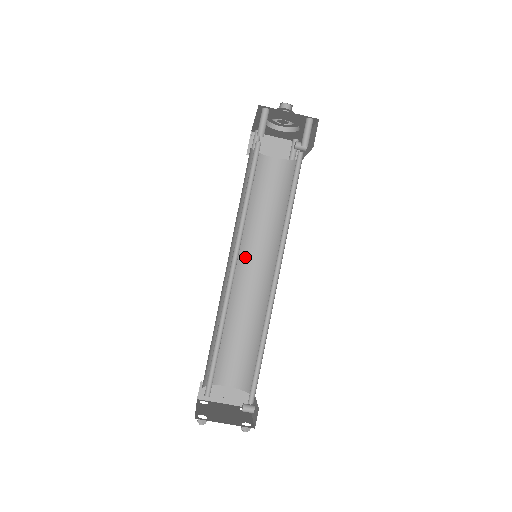
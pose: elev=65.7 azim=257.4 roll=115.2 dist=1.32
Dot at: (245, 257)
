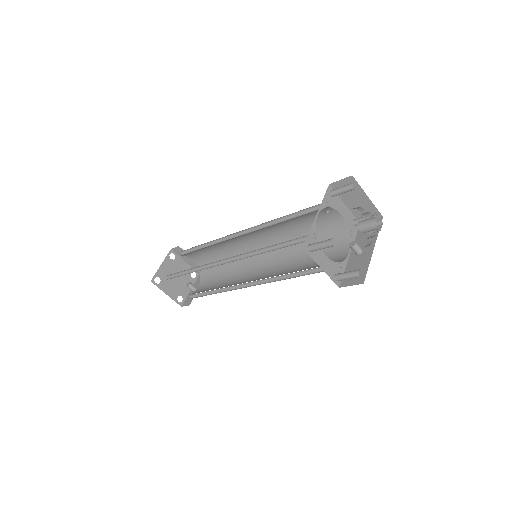
Dot at: (258, 235)
